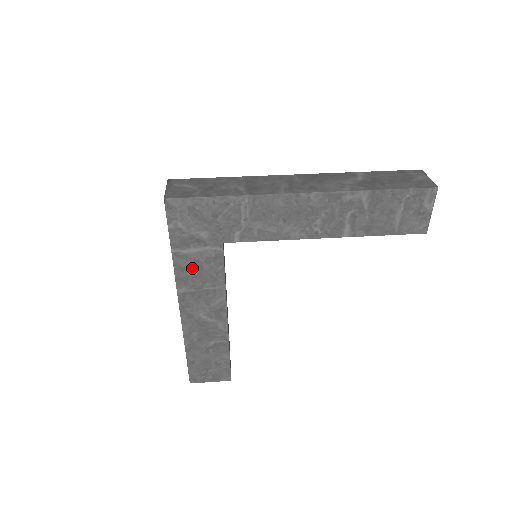
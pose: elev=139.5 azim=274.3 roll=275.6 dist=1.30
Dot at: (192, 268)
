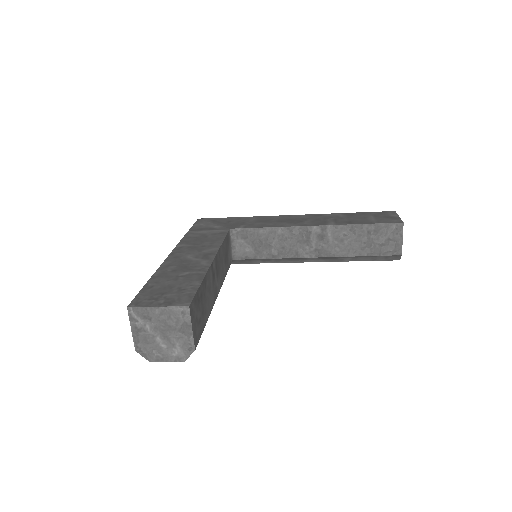
Dot at: (198, 237)
